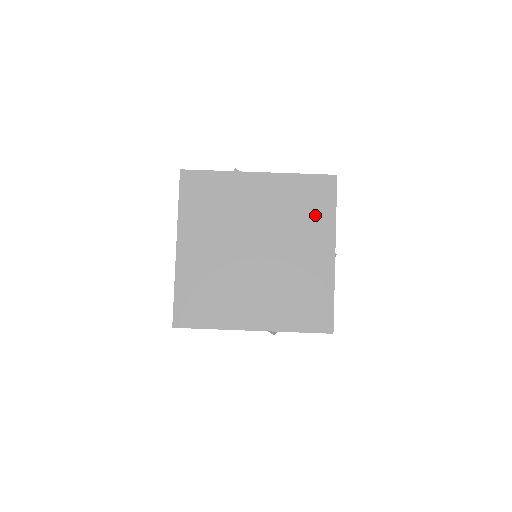
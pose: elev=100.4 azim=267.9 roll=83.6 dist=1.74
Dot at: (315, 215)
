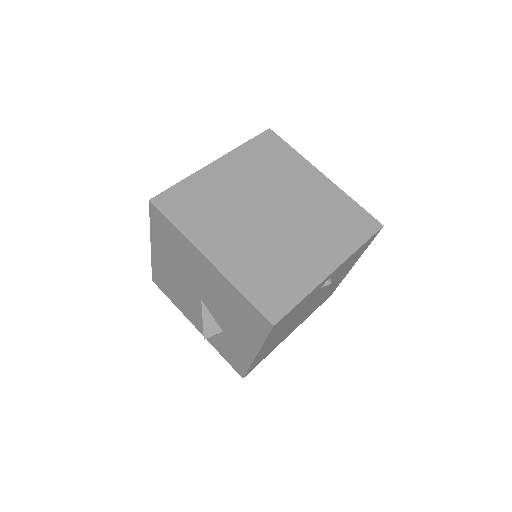
Dot at: (342, 234)
